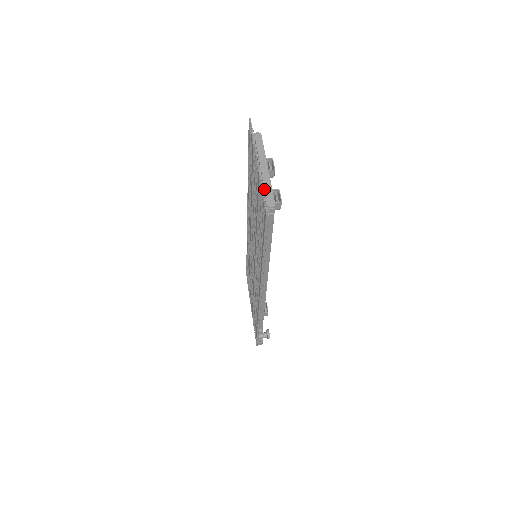
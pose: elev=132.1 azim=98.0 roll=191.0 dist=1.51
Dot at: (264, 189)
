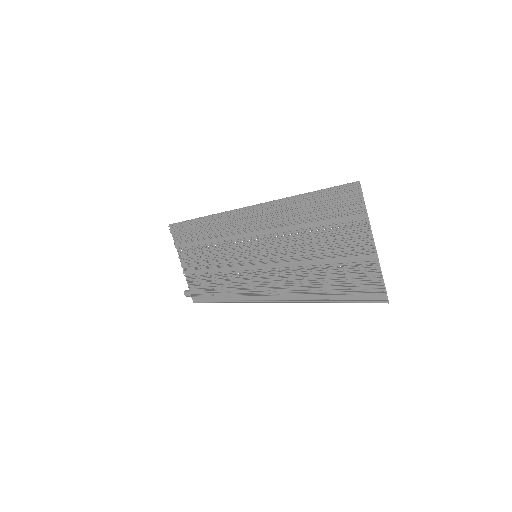
Dot at: (374, 268)
